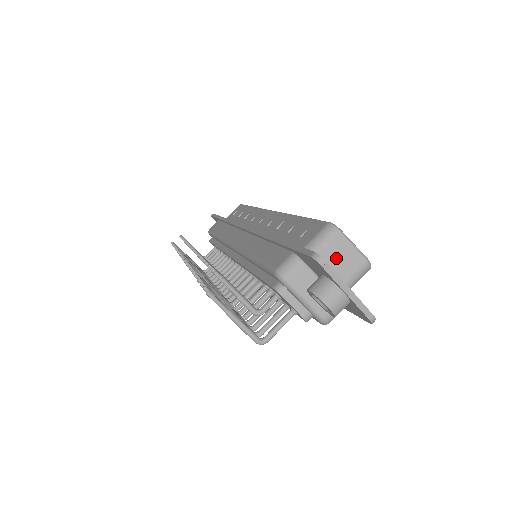
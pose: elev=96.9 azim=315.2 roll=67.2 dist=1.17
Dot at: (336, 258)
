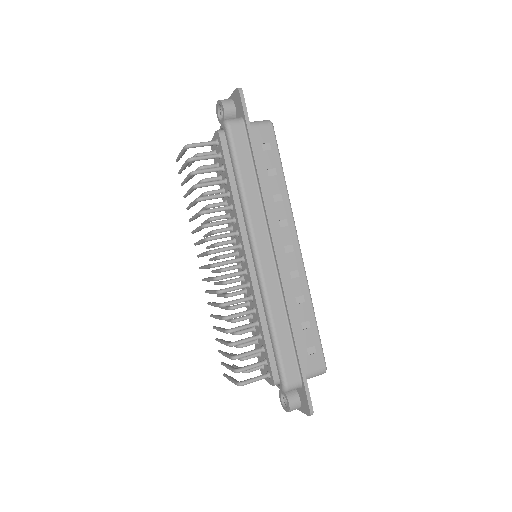
Dot at: occluded
